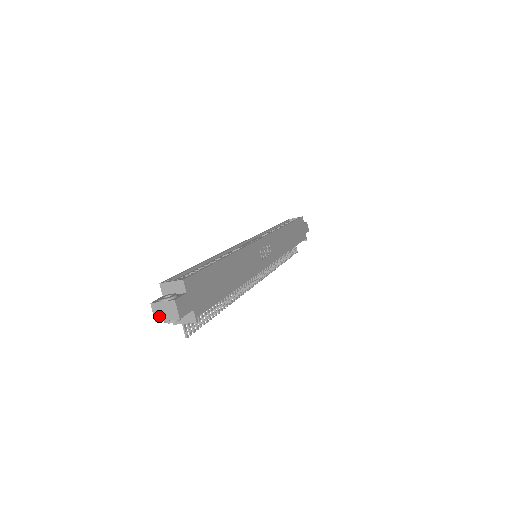
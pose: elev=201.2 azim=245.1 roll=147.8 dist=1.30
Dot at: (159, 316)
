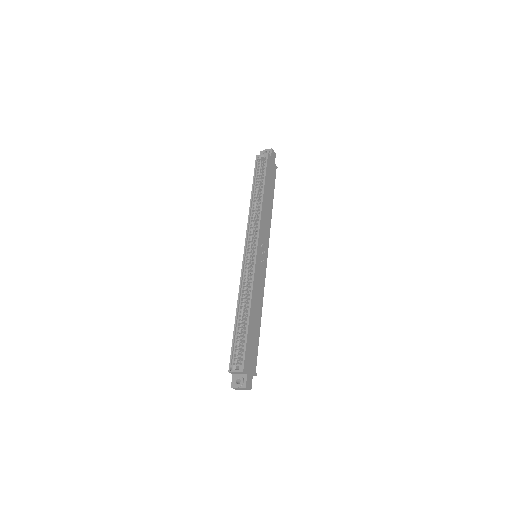
Dot at: (238, 389)
